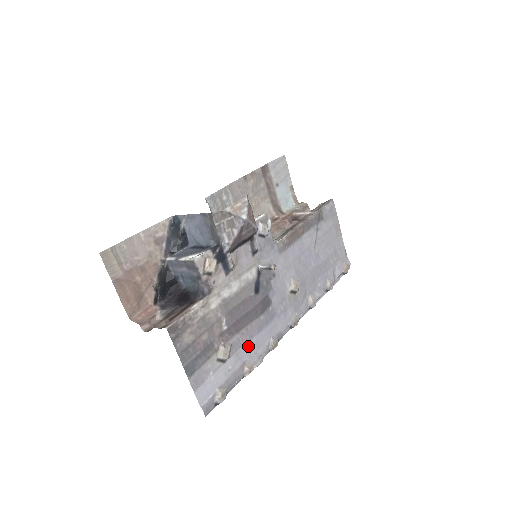
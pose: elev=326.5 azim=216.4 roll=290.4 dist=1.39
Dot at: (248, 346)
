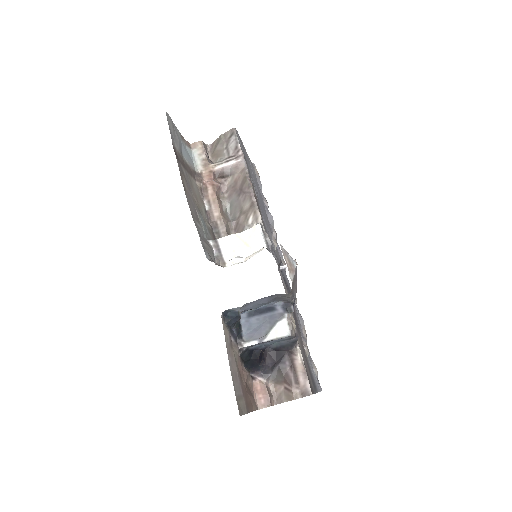
Dot at: (299, 323)
